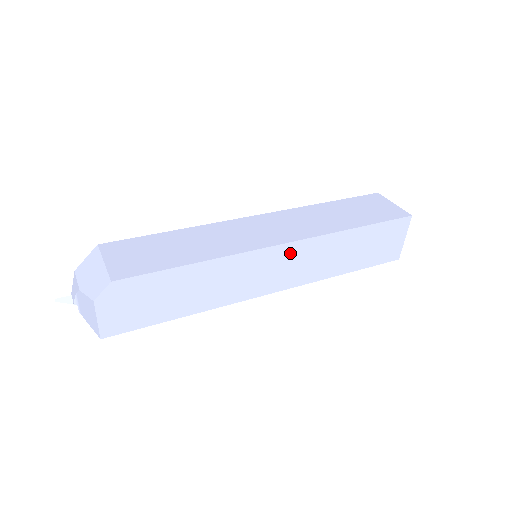
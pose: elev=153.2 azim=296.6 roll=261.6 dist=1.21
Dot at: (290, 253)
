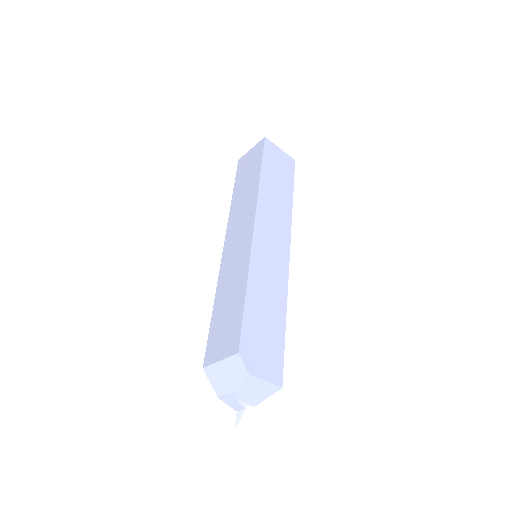
Dot at: (263, 225)
